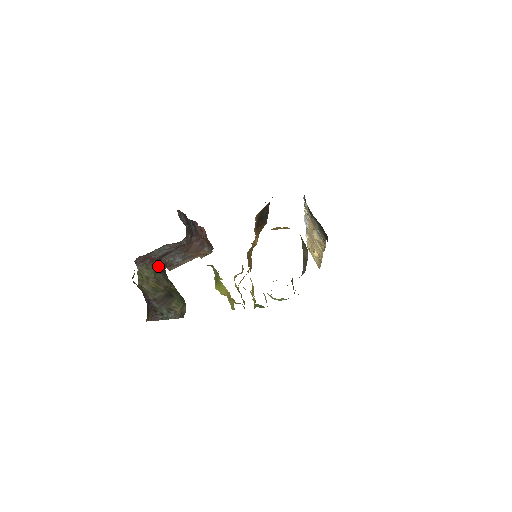
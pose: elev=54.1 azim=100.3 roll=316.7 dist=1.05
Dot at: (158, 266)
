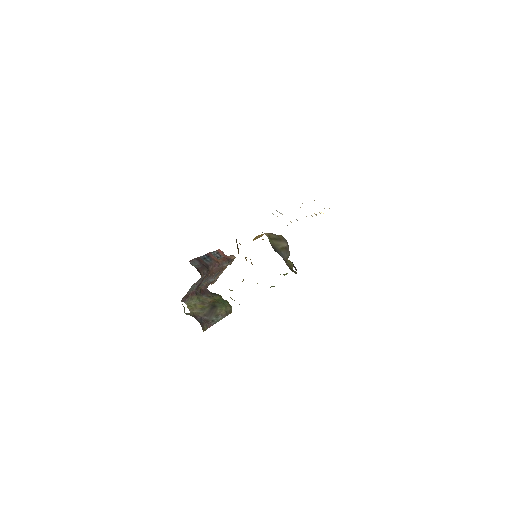
Dot at: (199, 293)
